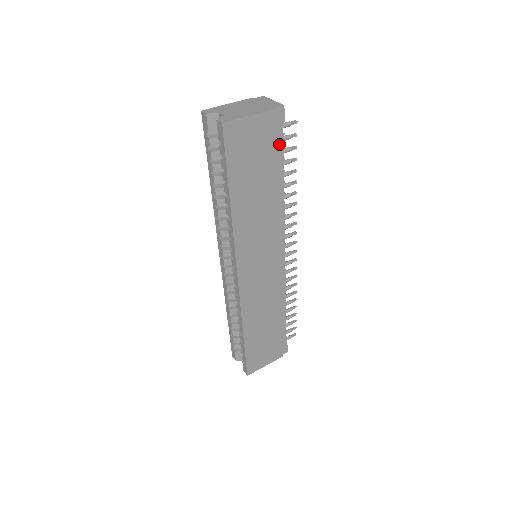
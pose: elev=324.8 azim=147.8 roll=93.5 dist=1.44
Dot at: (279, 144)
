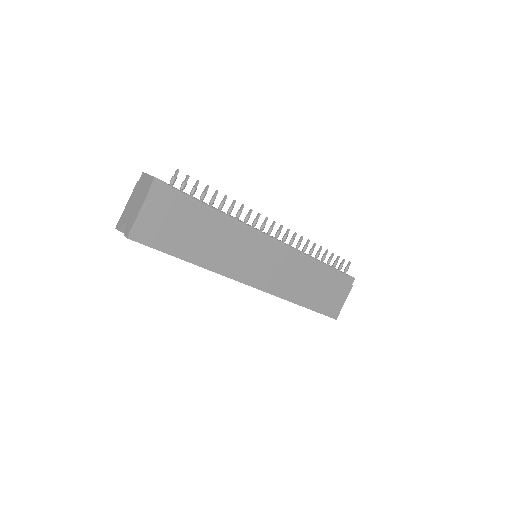
Dot at: (182, 198)
